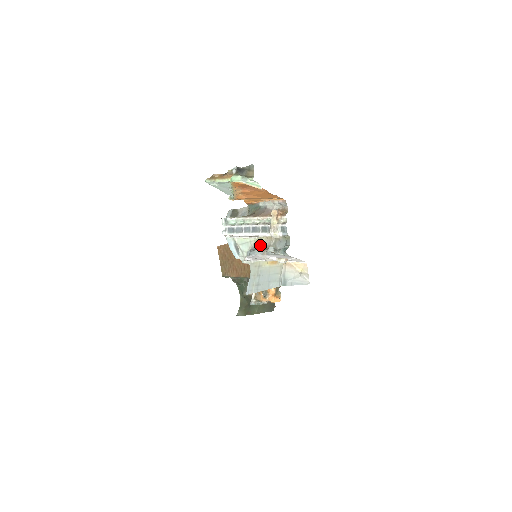
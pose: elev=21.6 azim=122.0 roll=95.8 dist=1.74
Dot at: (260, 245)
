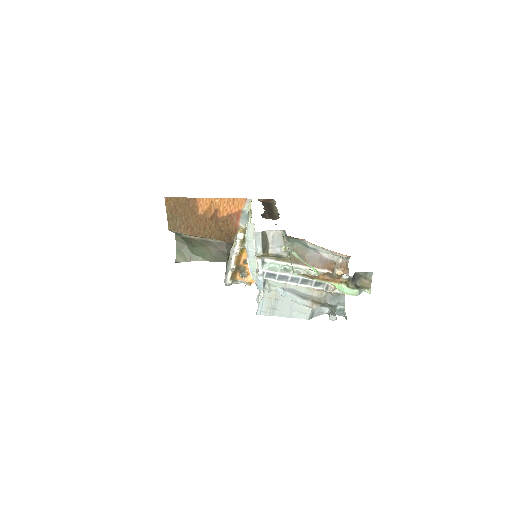
Dot at: (304, 293)
